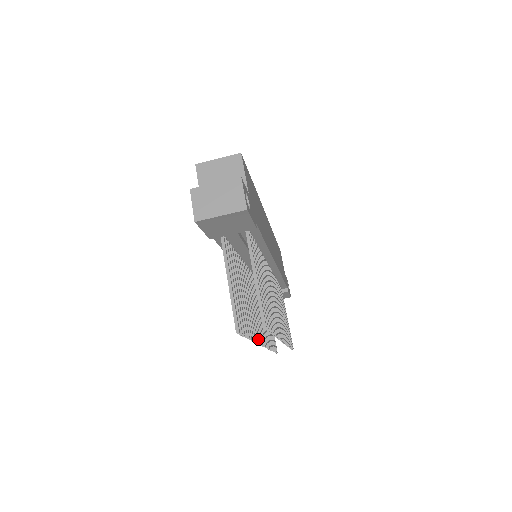
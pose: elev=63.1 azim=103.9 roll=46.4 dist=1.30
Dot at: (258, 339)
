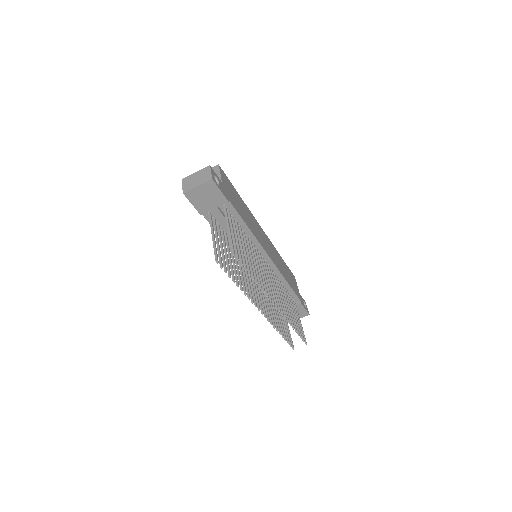
Dot at: (252, 300)
